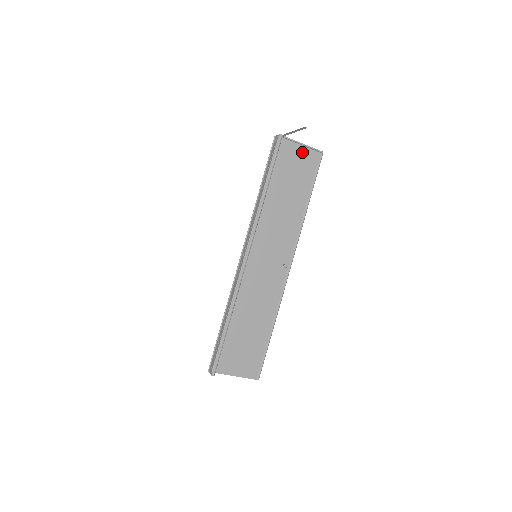
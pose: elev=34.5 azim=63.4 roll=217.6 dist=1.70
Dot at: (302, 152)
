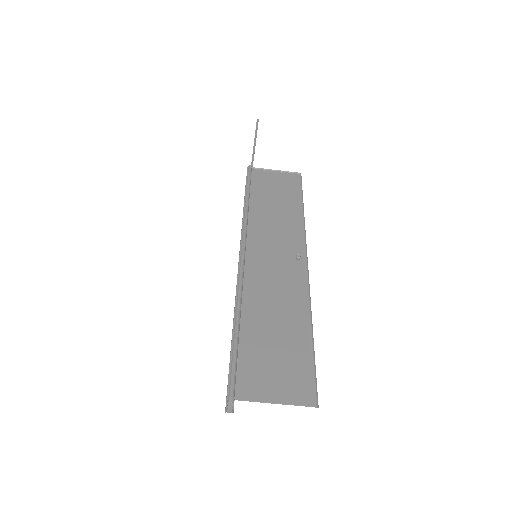
Dot at: (277, 175)
